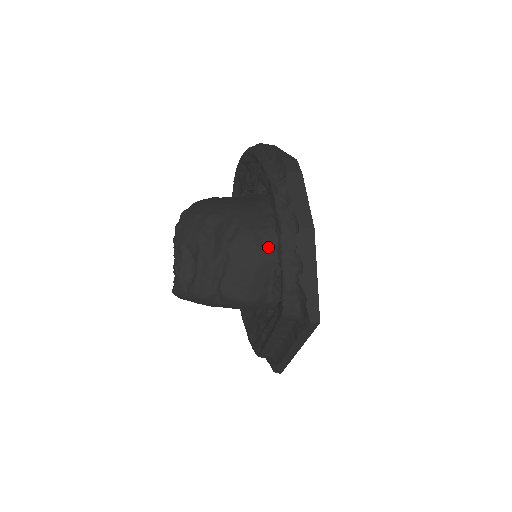
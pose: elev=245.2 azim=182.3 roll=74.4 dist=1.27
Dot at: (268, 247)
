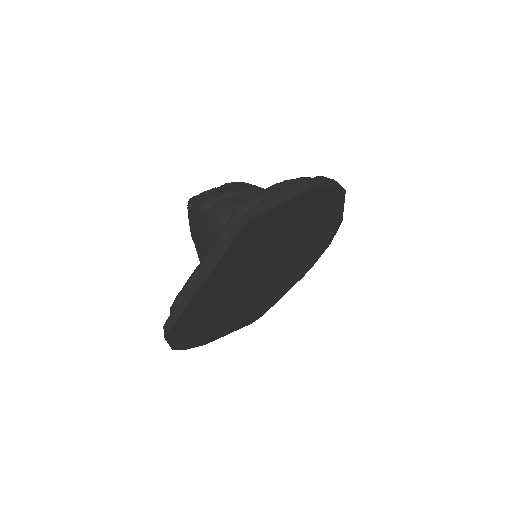
Dot at: occluded
